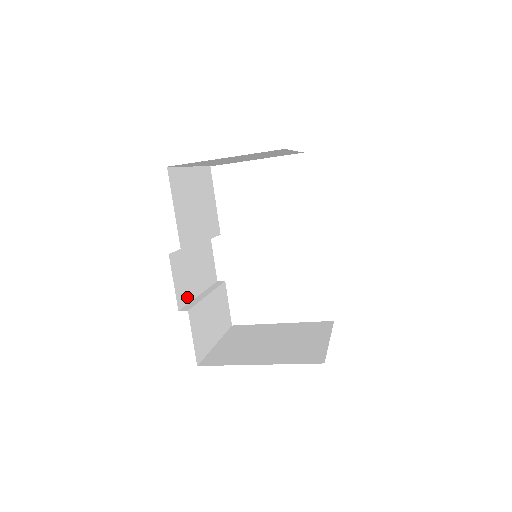
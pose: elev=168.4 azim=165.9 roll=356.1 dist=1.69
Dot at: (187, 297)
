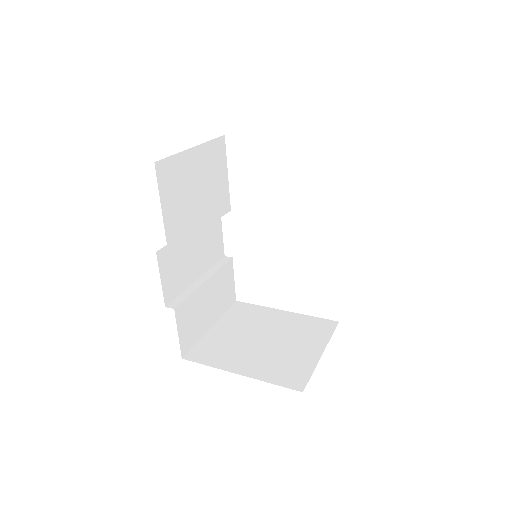
Dot at: (179, 288)
